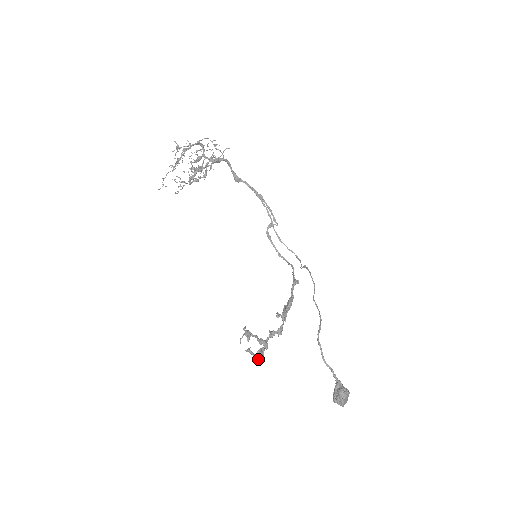
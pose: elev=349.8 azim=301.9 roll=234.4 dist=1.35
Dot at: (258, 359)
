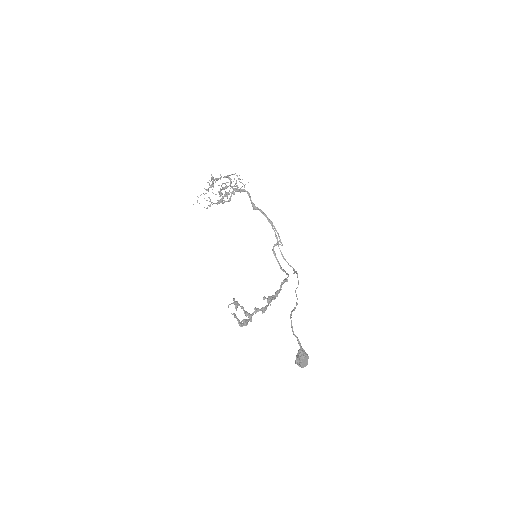
Dot at: (242, 325)
